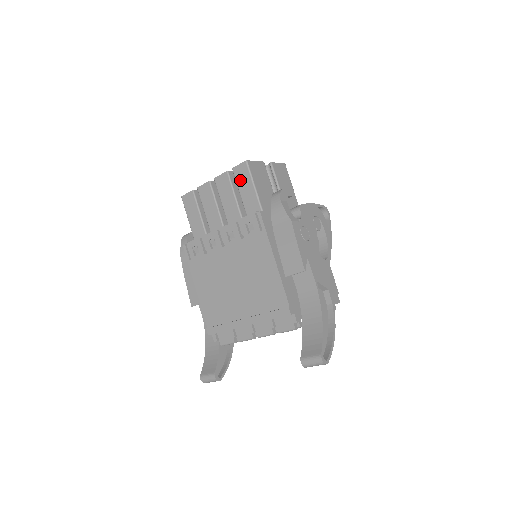
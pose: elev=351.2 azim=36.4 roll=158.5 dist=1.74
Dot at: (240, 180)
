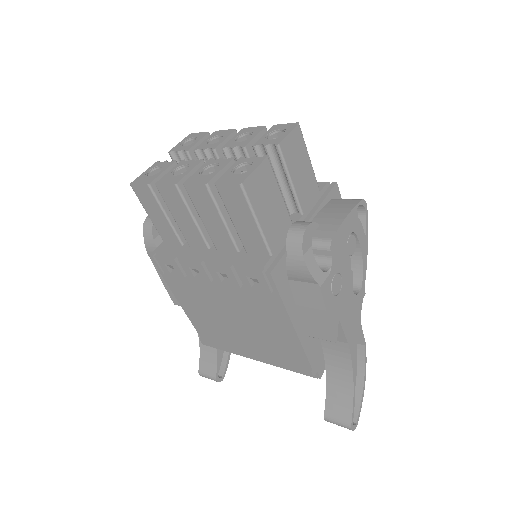
Dot at: (231, 206)
